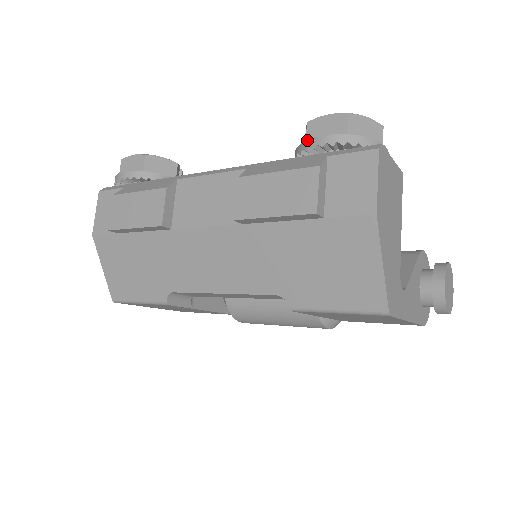
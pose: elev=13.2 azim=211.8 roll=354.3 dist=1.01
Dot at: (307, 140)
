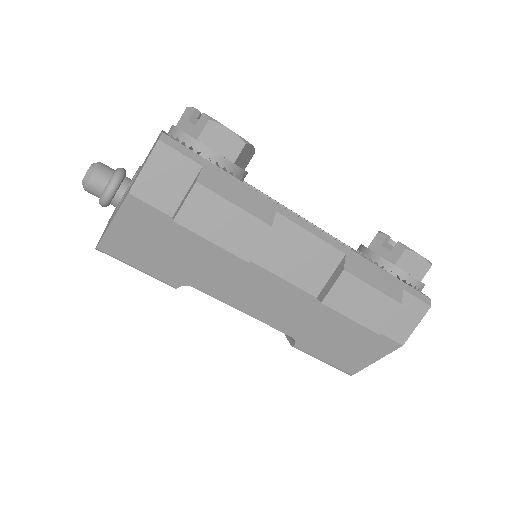
Dot at: (401, 269)
